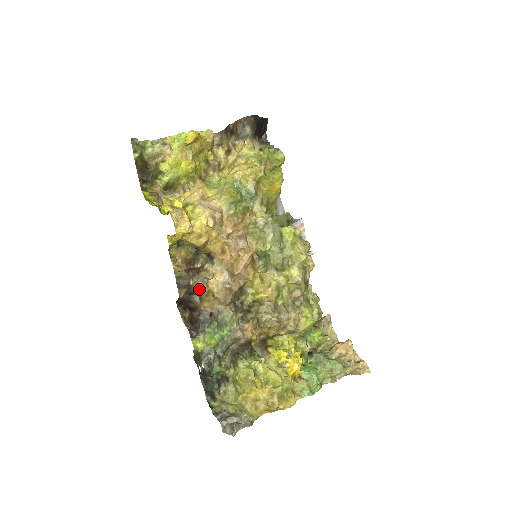
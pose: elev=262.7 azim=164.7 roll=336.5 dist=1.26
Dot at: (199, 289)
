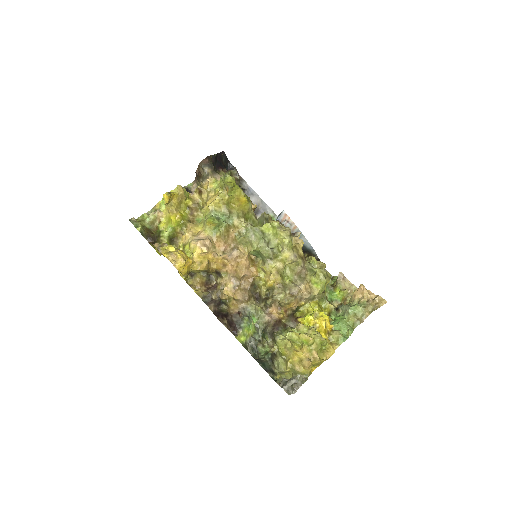
Dot at: (222, 299)
